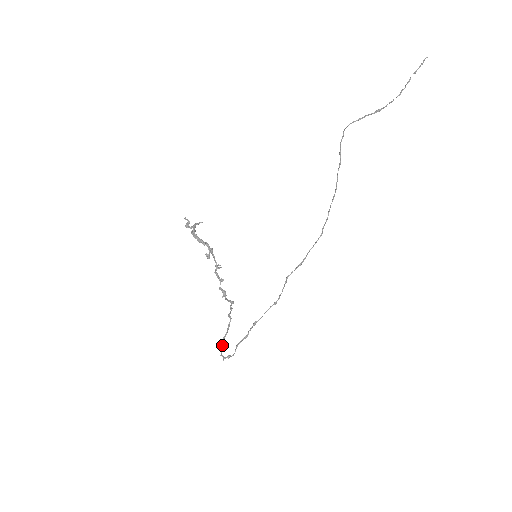
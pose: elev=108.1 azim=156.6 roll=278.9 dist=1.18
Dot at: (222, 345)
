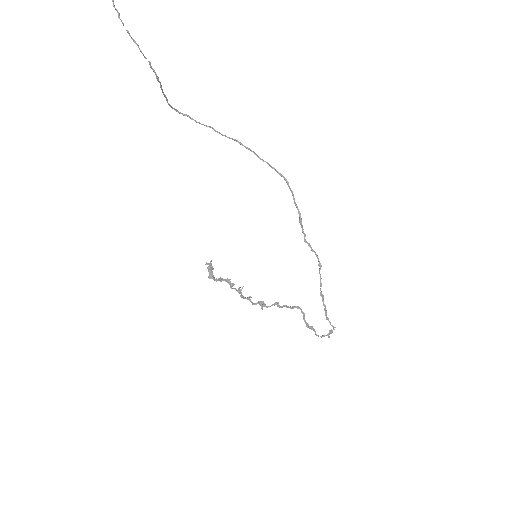
Dot at: (313, 330)
